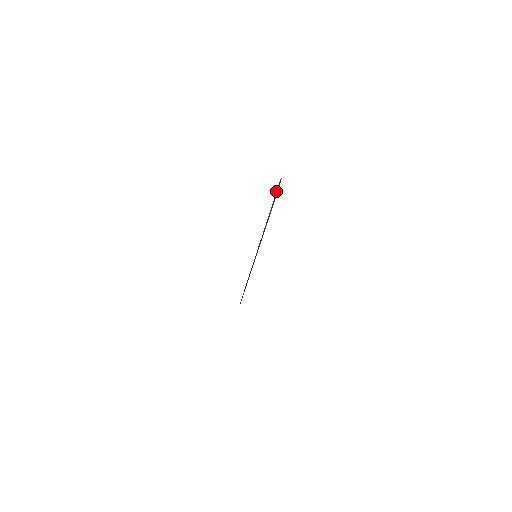
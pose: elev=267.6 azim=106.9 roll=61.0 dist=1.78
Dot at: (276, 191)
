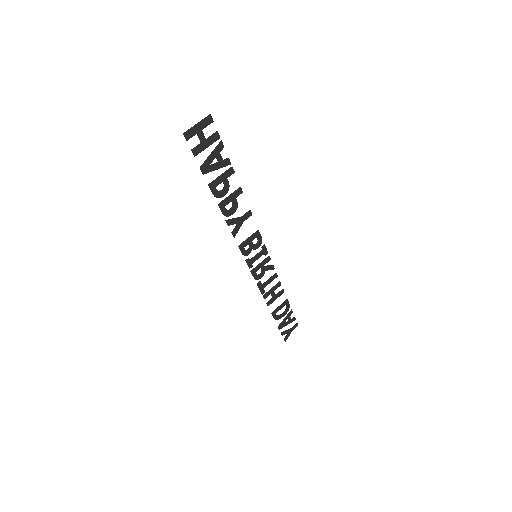
Dot at: (221, 140)
